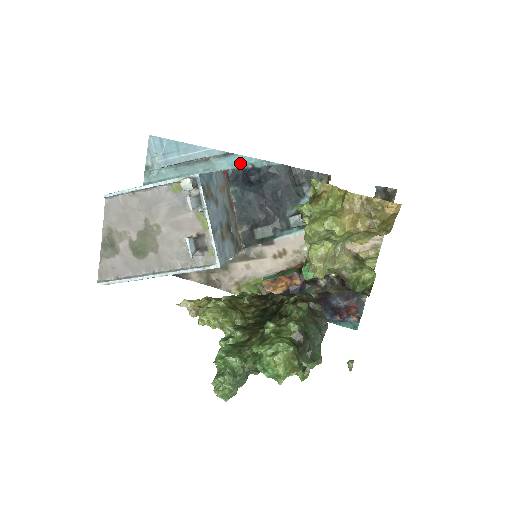
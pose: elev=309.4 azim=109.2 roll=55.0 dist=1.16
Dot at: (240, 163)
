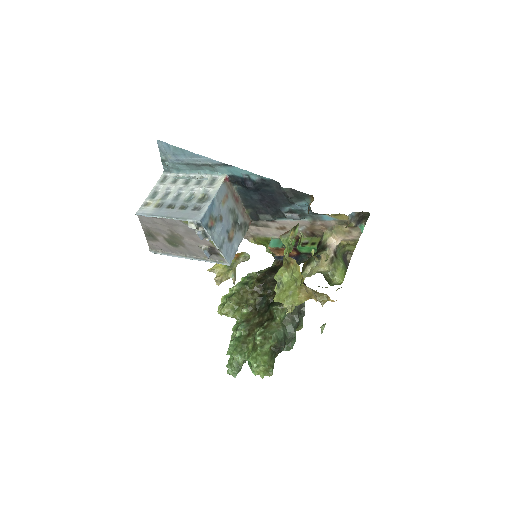
Dot at: (238, 173)
